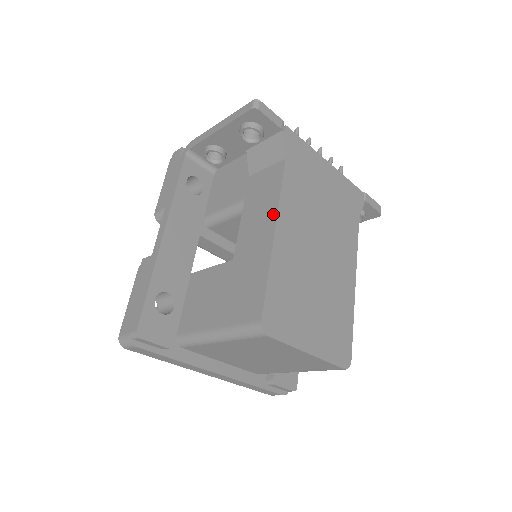
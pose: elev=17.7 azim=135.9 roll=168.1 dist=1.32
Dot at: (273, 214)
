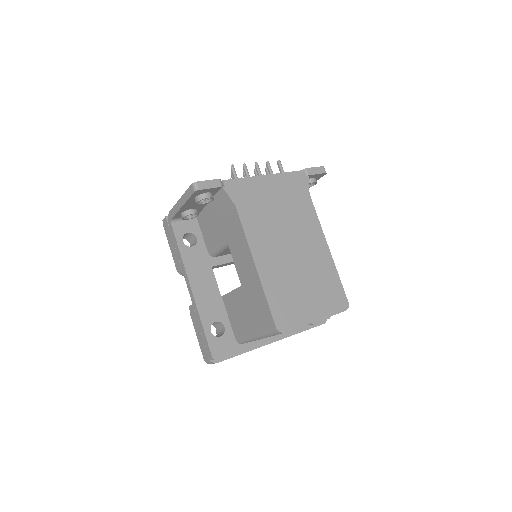
Dot at: (248, 252)
